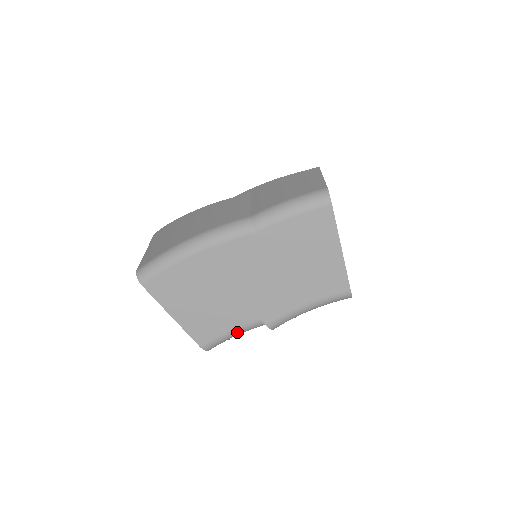
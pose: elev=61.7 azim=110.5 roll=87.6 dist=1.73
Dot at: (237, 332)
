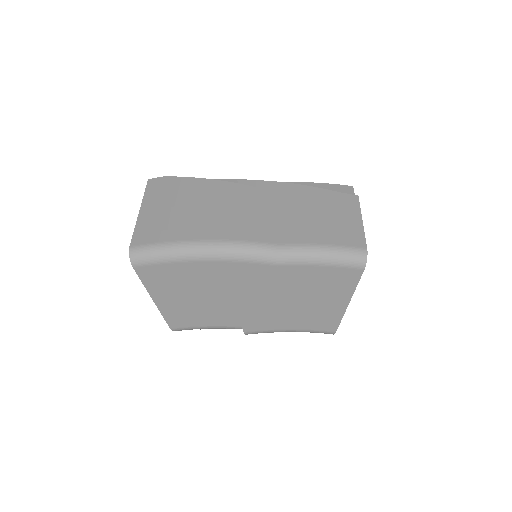
Dot at: (213, 328)
